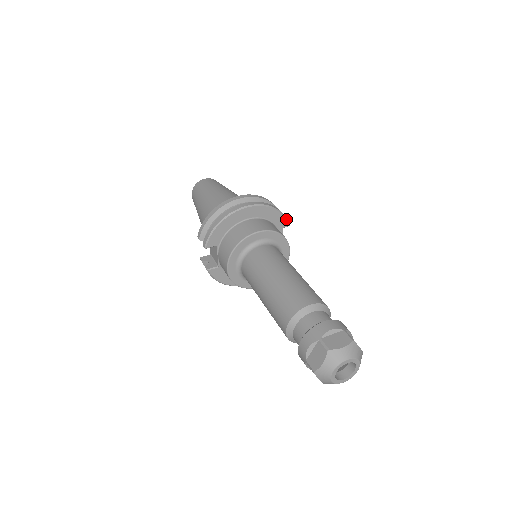
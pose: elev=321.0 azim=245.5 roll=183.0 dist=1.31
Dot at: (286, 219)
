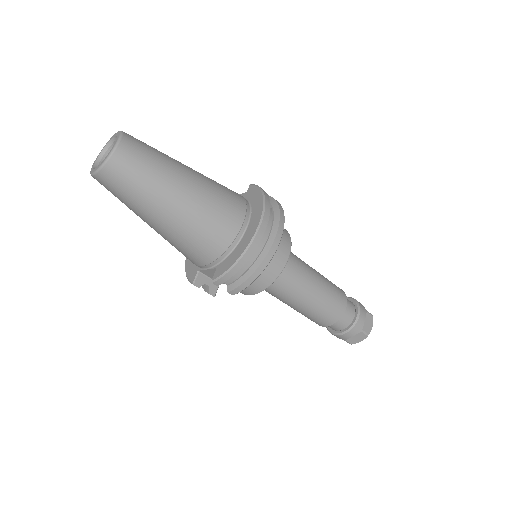
Dot at: occluded
